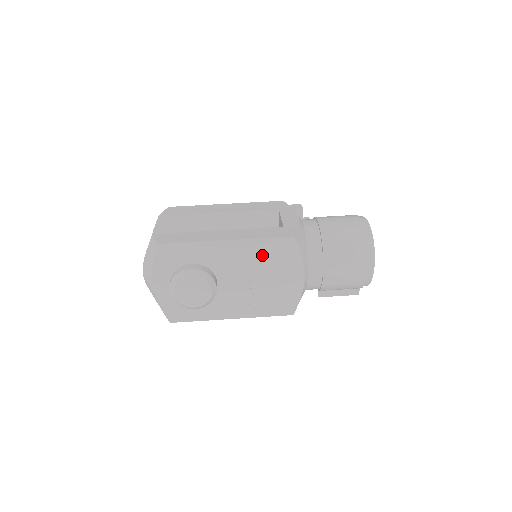
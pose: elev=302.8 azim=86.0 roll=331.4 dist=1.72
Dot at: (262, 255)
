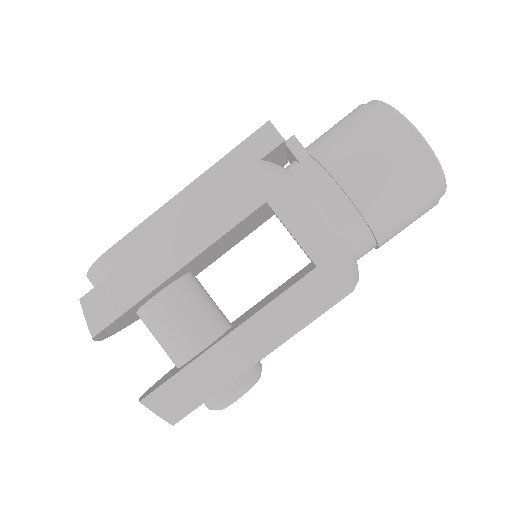
Dot at: occluded
